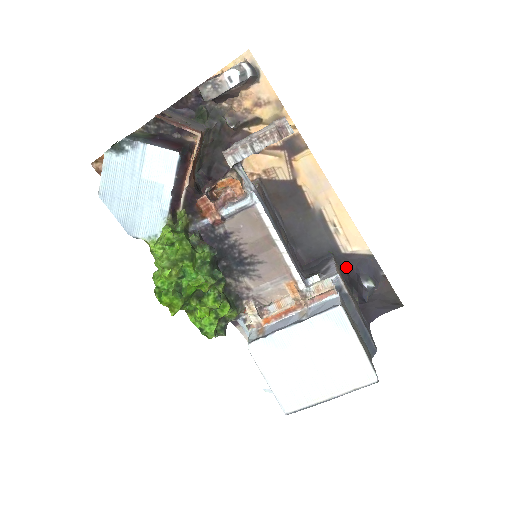
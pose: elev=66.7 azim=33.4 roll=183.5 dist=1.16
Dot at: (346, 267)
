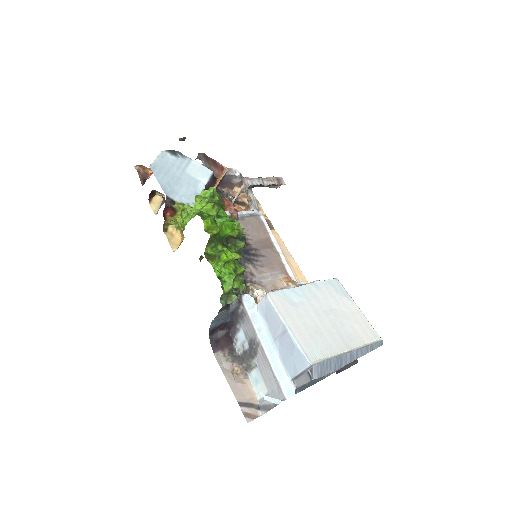
Dot at: occluded
